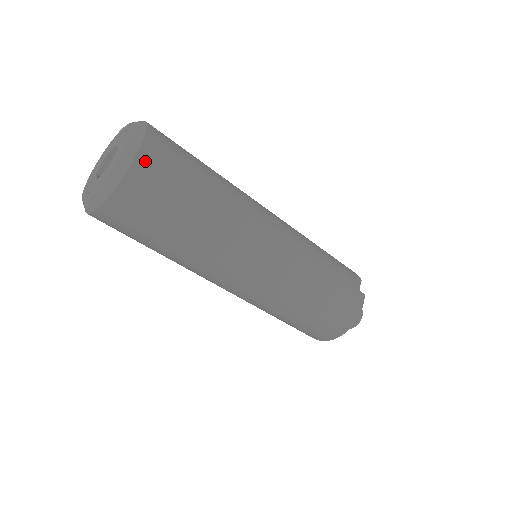
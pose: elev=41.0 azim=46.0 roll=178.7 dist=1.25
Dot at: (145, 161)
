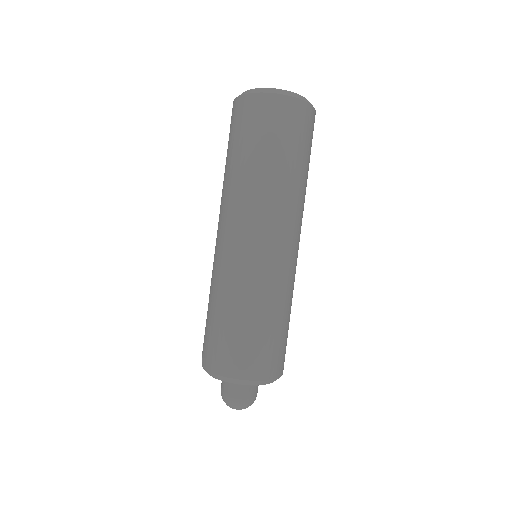
Dot at: (313, 115)
